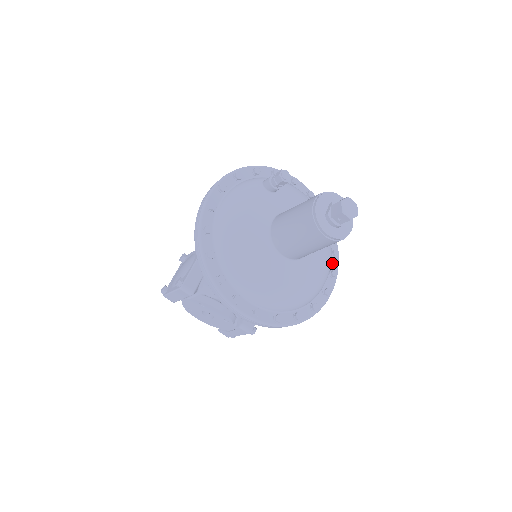
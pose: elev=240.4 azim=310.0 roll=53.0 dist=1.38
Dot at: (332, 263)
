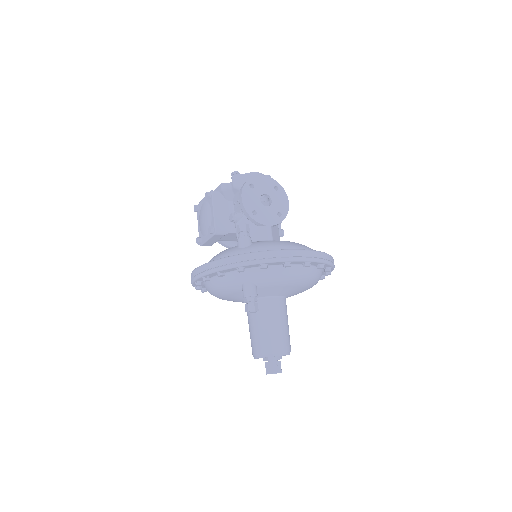
Dot at: (323, 274)
